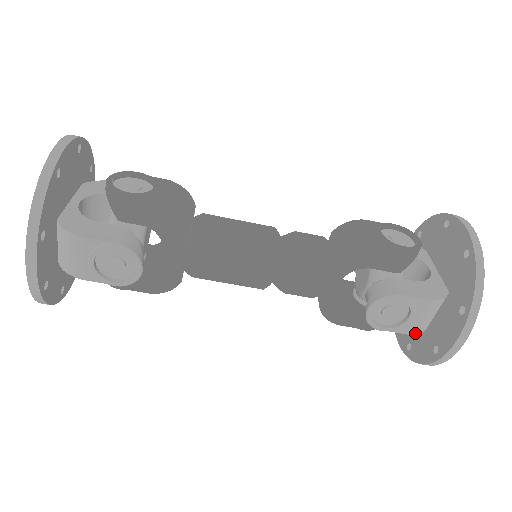
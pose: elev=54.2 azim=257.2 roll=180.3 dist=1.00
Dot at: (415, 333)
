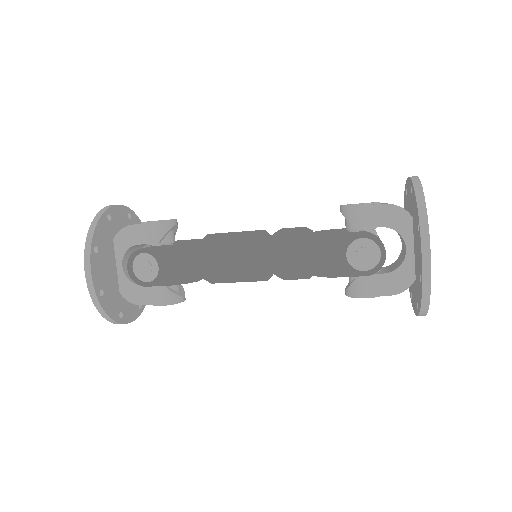
Dot at: occluded
